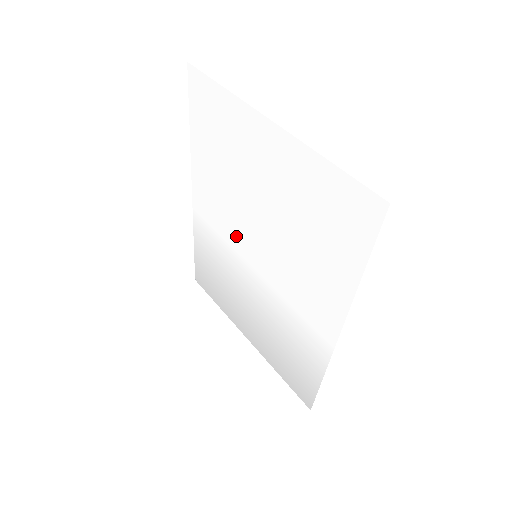
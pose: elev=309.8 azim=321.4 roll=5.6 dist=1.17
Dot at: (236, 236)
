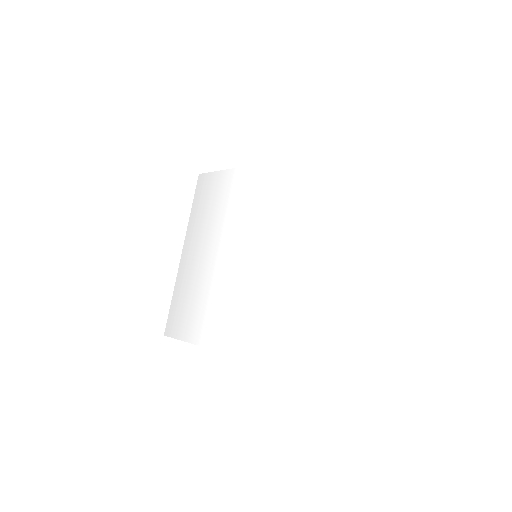
Dot at: (262, 228)
